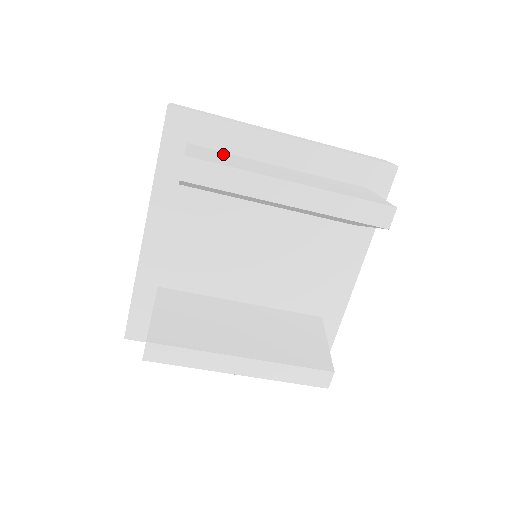
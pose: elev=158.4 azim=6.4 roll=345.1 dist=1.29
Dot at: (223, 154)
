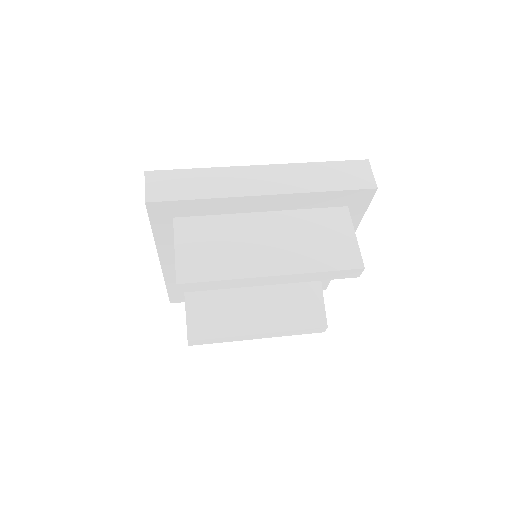
Dot at: (207, 229)
